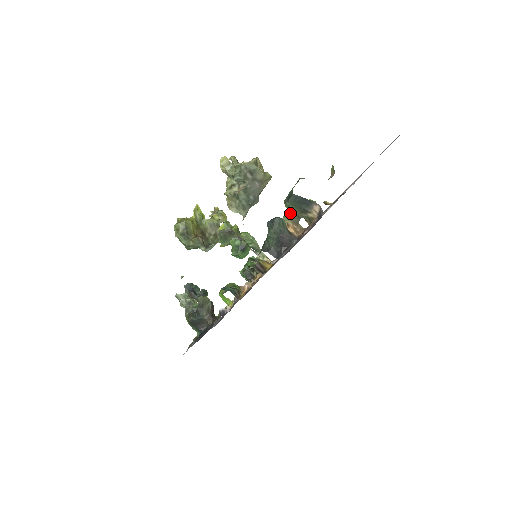
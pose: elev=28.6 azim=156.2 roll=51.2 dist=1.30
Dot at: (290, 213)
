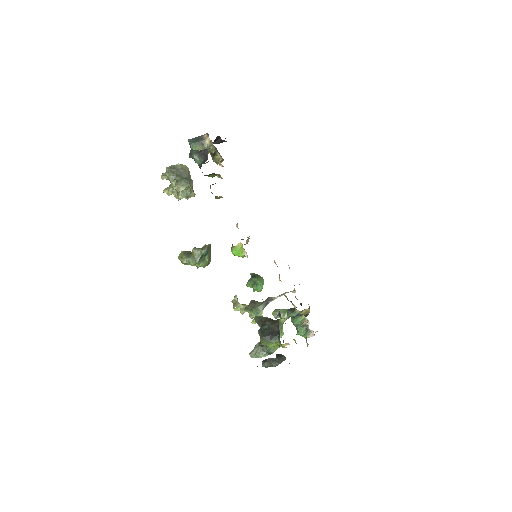
Dot at: occluded
